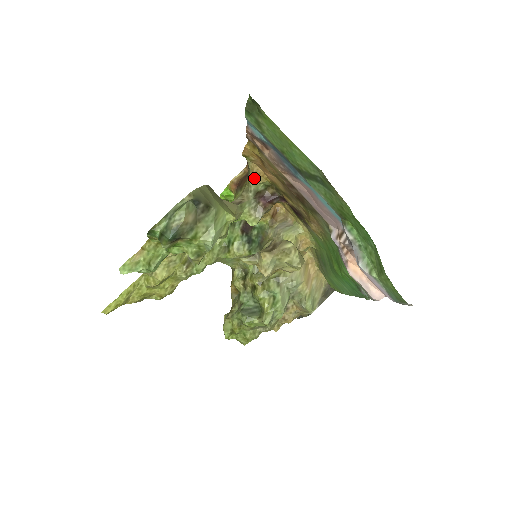
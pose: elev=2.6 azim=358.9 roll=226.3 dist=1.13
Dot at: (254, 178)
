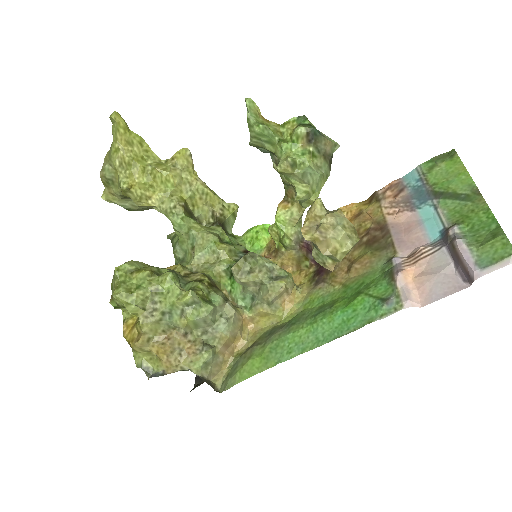
Dot at: occluded
